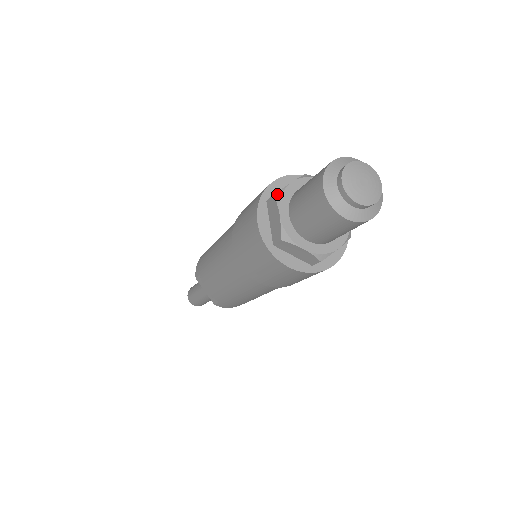
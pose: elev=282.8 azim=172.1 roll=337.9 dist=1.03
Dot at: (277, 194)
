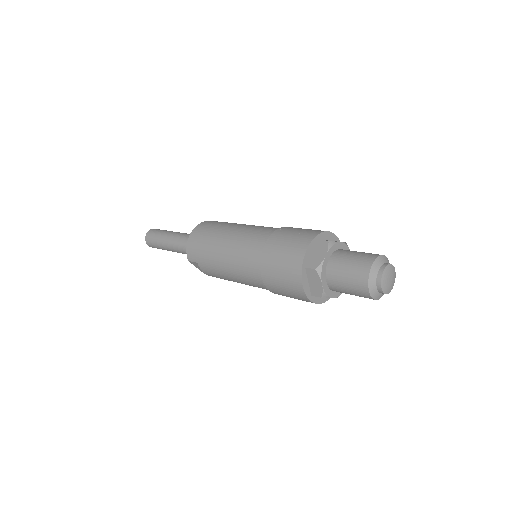
Dot at: (318, 269)
